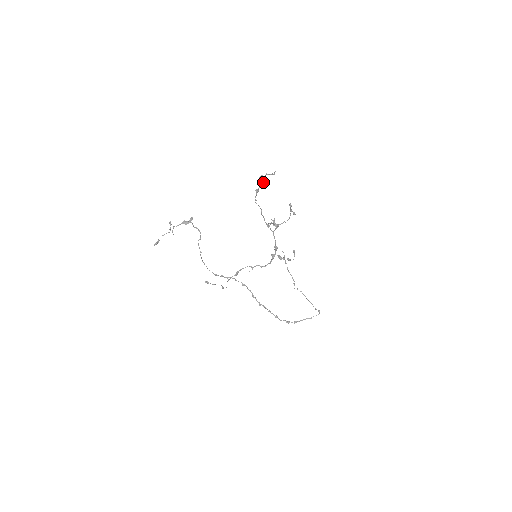
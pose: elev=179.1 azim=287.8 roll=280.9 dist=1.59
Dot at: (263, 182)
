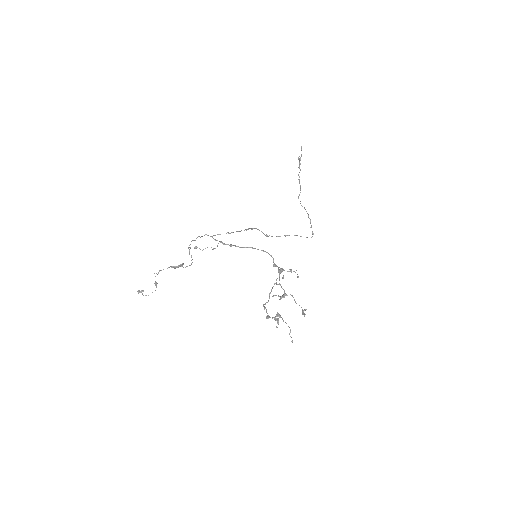
Dot at: (277, 321)
